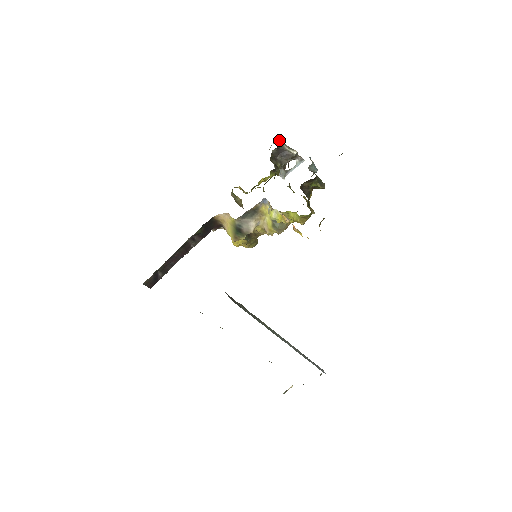
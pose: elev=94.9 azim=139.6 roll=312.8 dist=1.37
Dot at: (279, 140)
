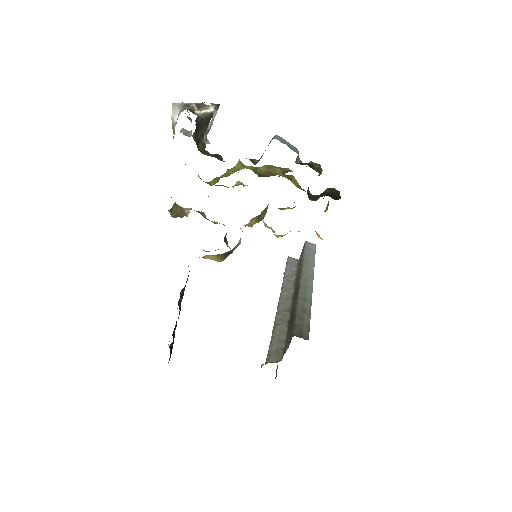
Dot at: (177, 105)
